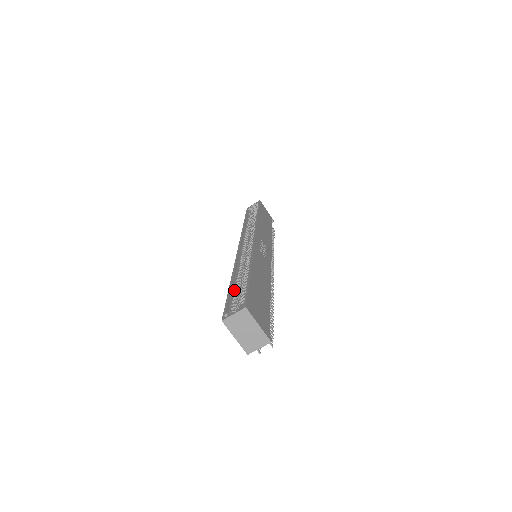
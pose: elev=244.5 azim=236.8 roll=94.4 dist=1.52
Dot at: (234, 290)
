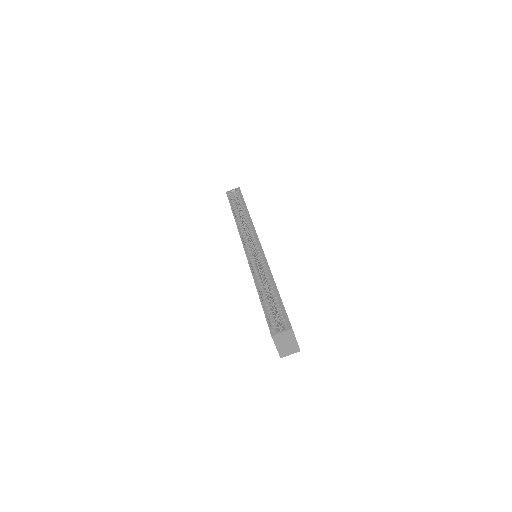
Dot at: (265, 302)
